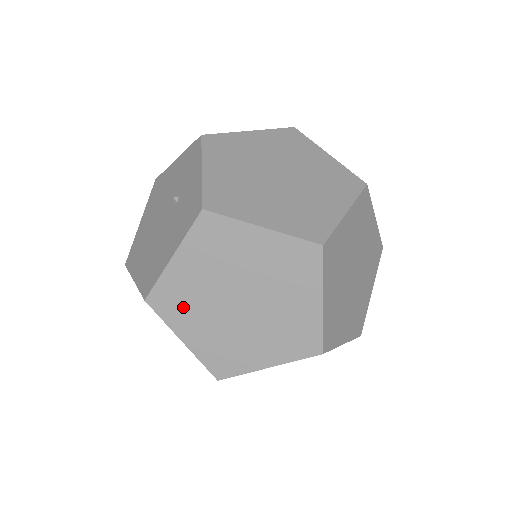
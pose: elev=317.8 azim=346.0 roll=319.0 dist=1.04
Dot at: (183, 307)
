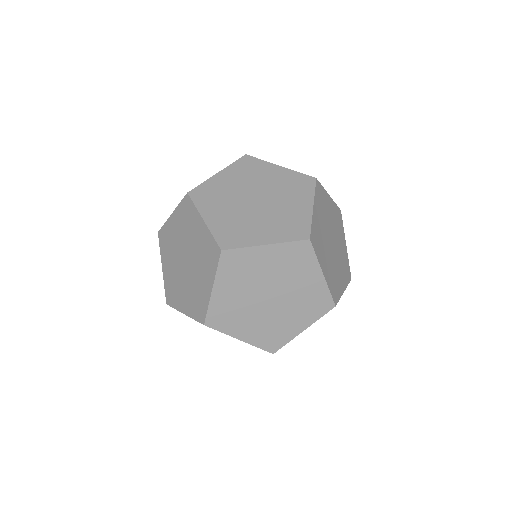
Dot at: (214, 199)
